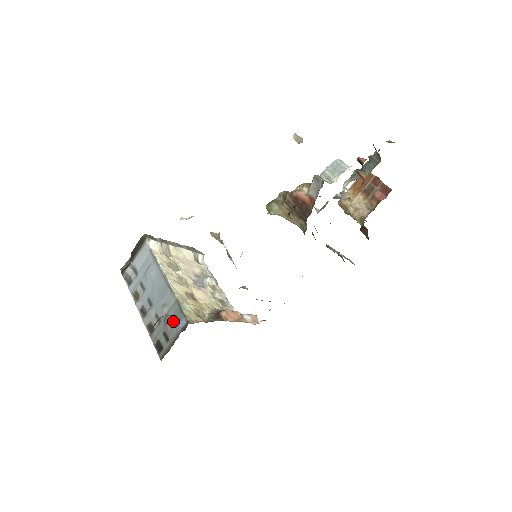
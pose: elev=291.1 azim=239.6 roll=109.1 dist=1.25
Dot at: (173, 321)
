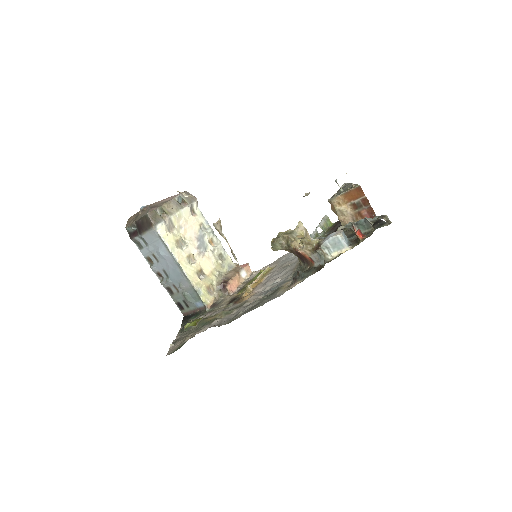
Dot at: (192, 299)
